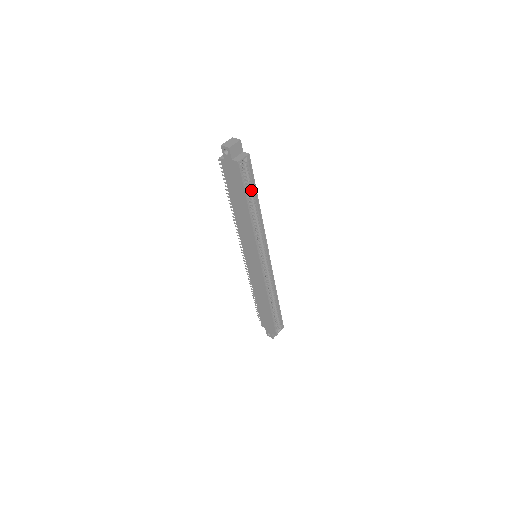
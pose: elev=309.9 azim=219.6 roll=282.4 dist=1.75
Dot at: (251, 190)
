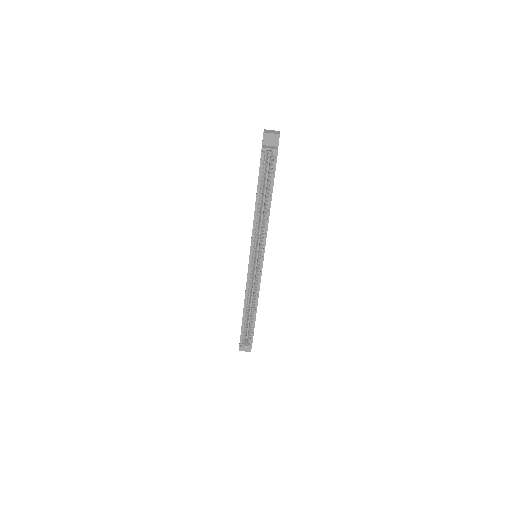
Dot at: (269, 186)
